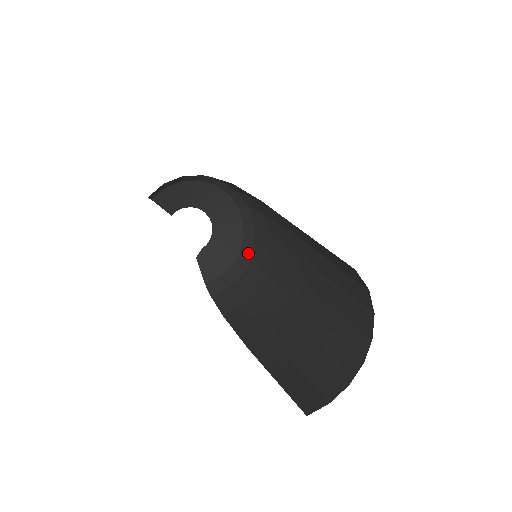
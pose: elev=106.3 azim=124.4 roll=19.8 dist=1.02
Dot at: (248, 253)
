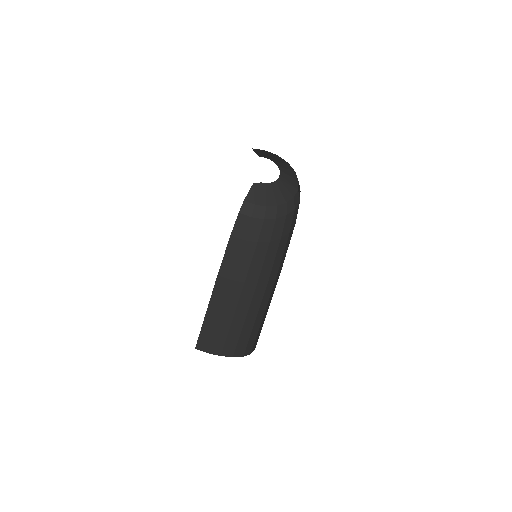
Dot at: (279, 213)
